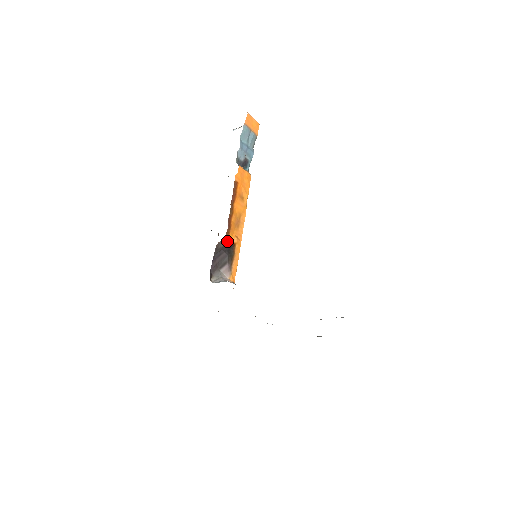
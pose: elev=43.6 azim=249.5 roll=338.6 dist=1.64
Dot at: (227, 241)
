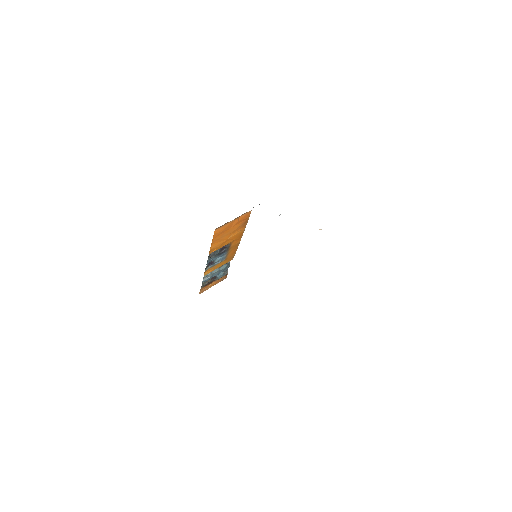
Dot at: occluded
